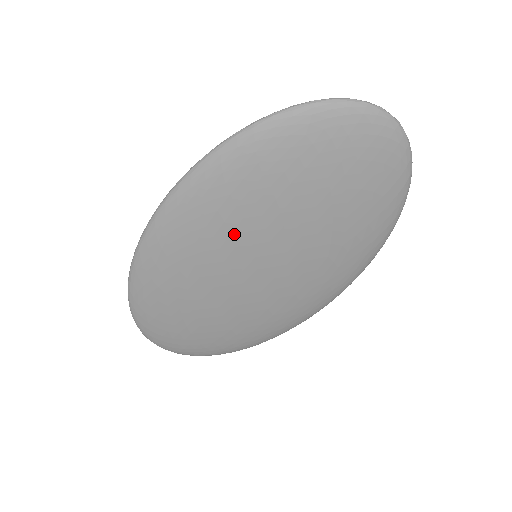
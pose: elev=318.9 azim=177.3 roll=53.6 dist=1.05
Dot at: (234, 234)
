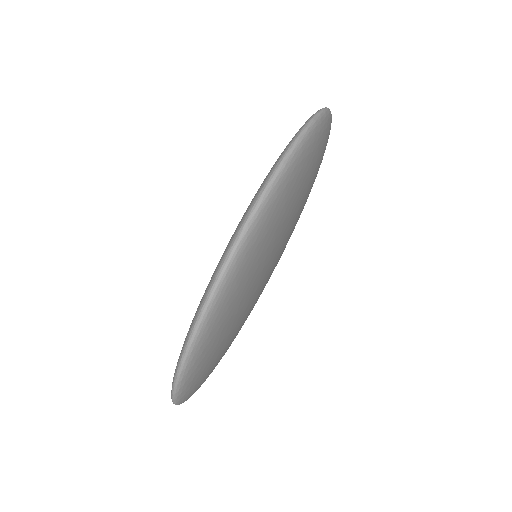
Dot at: (276, 239)
